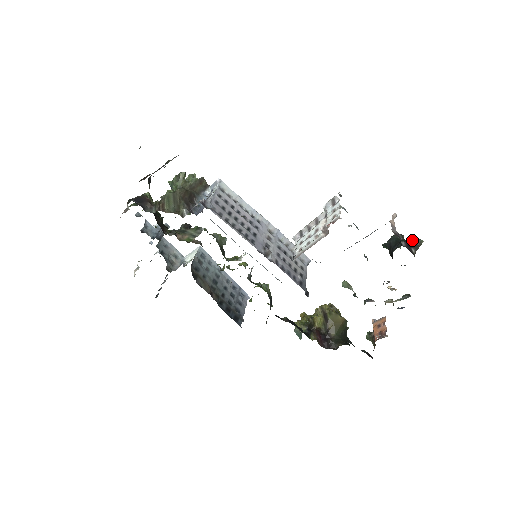
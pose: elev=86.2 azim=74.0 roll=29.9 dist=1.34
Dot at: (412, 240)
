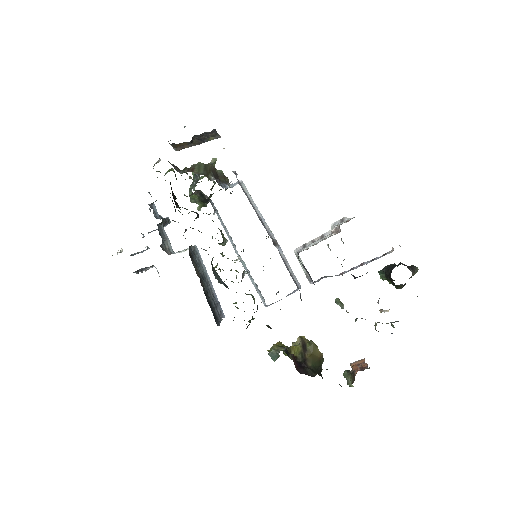
Dot at: occluded
